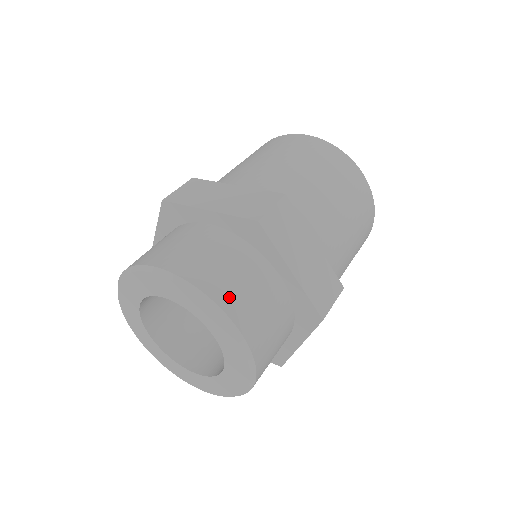
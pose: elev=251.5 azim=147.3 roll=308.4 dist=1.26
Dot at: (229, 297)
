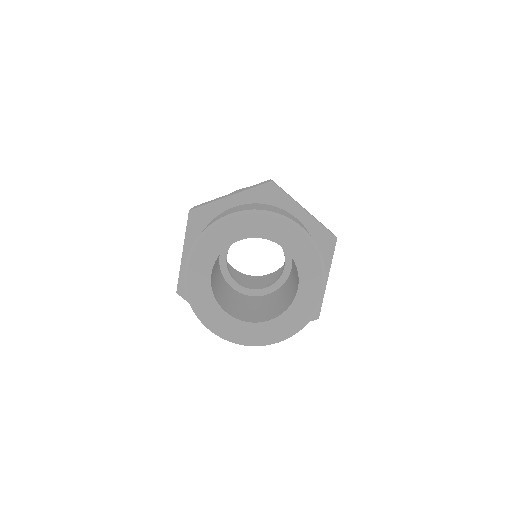
Dot at: (285, 215)
